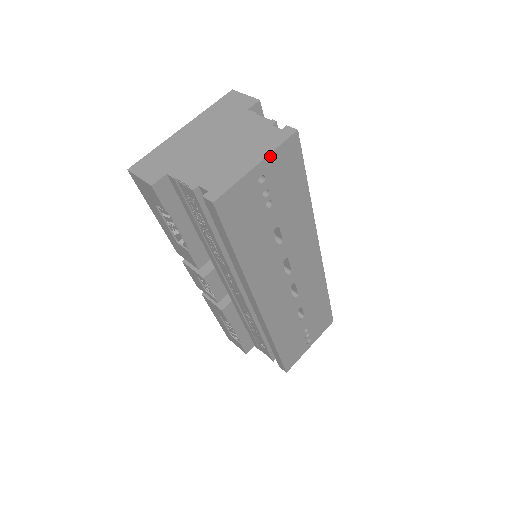
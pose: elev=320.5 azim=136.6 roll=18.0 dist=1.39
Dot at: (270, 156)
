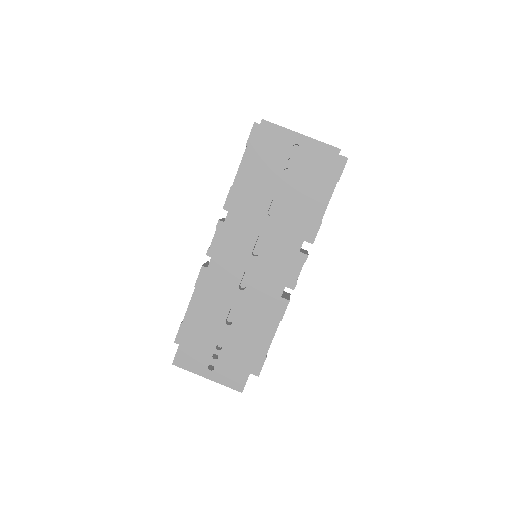
Dot at: (313, 140)
